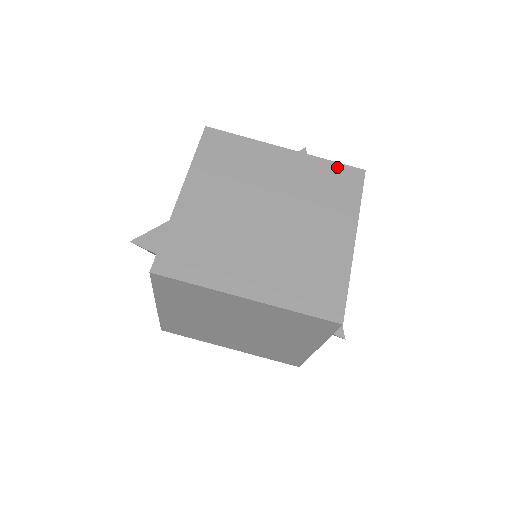
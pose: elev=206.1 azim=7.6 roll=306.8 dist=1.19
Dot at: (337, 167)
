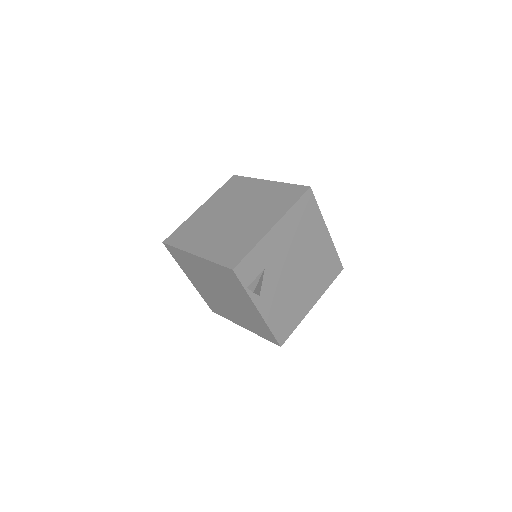
Dot at: (293, 187)
